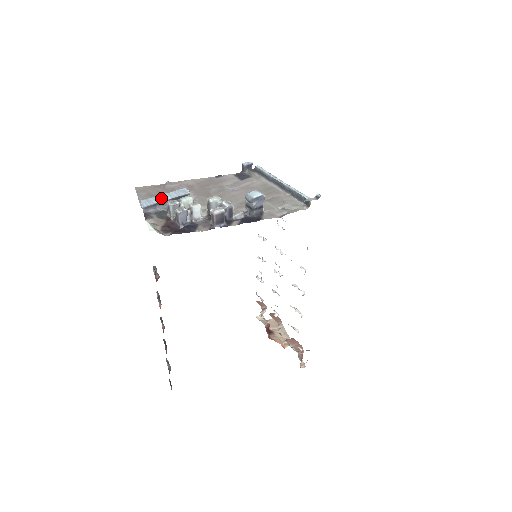
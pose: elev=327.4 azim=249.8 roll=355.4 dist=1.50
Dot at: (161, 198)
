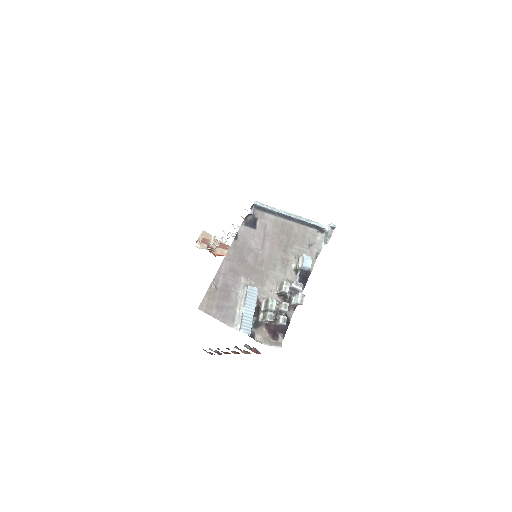
Dot at: (250, 314)
